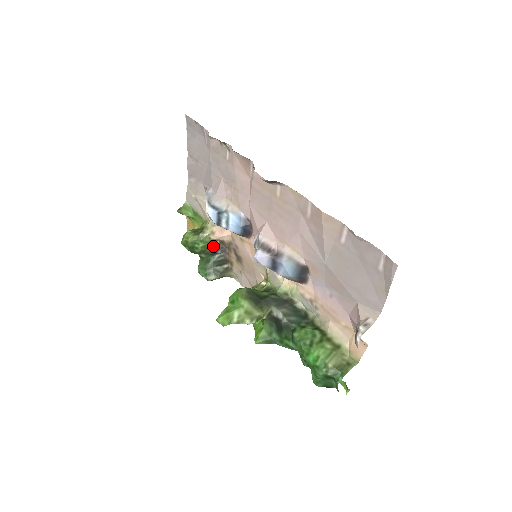
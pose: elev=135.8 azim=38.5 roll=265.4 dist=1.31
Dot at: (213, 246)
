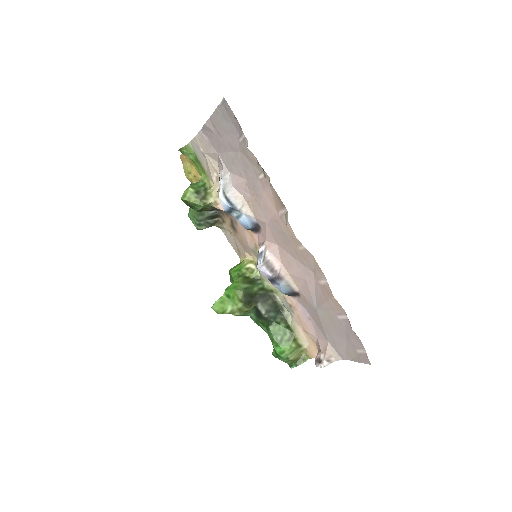
Dot at: (211, 207)
